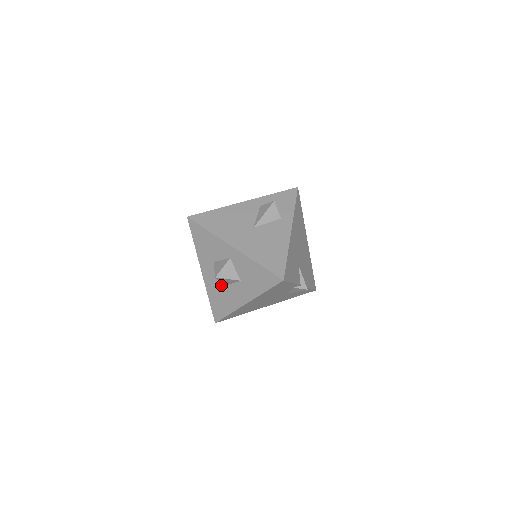
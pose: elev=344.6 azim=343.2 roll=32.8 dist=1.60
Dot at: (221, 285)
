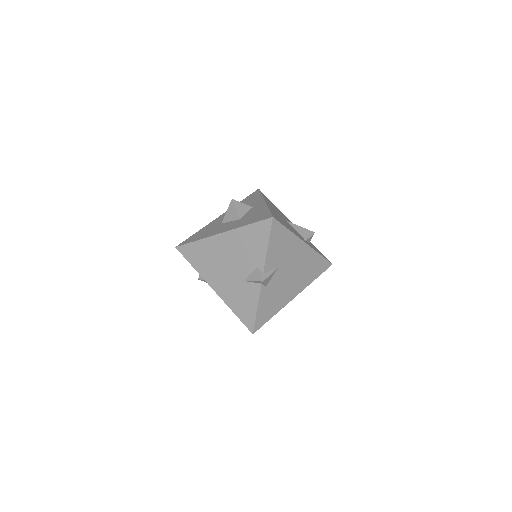
Dot at: (221, 223)
